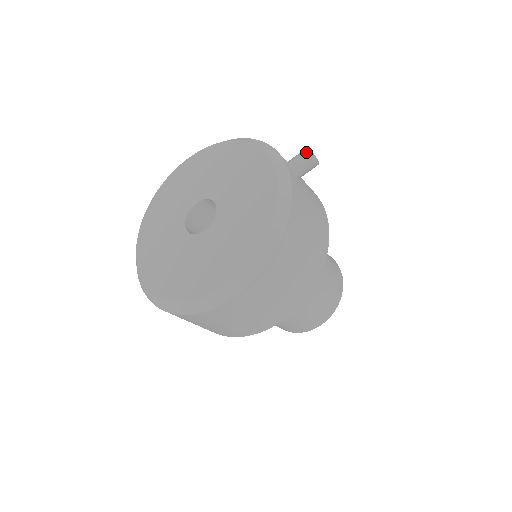
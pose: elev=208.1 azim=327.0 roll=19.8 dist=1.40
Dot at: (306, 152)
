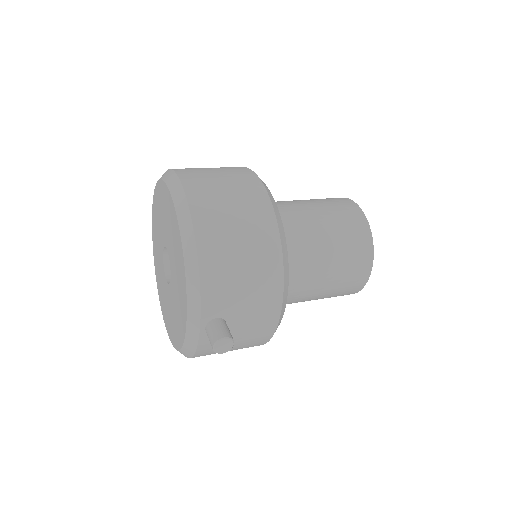
Dot at: occluded
